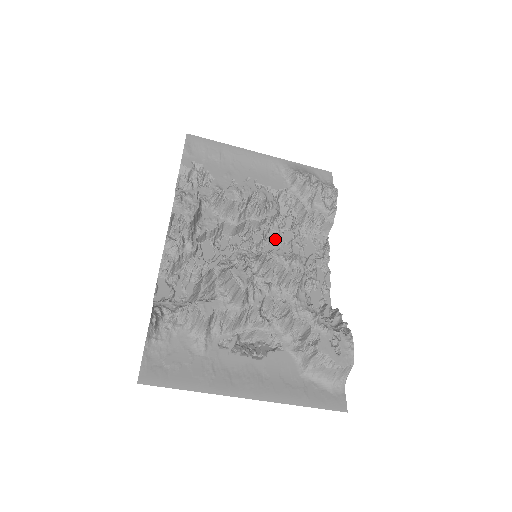
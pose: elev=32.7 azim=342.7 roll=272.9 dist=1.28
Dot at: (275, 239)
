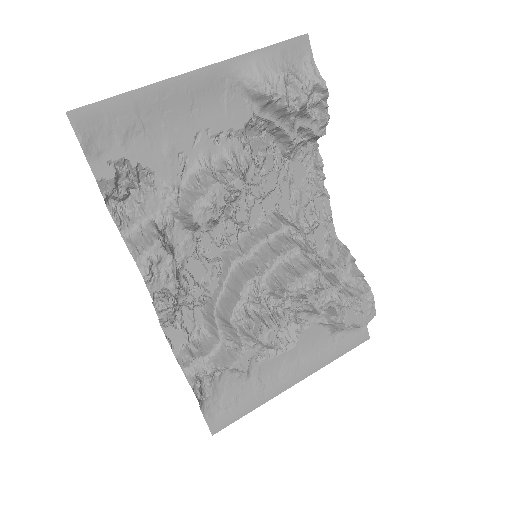
Dot at: (260, 195)
